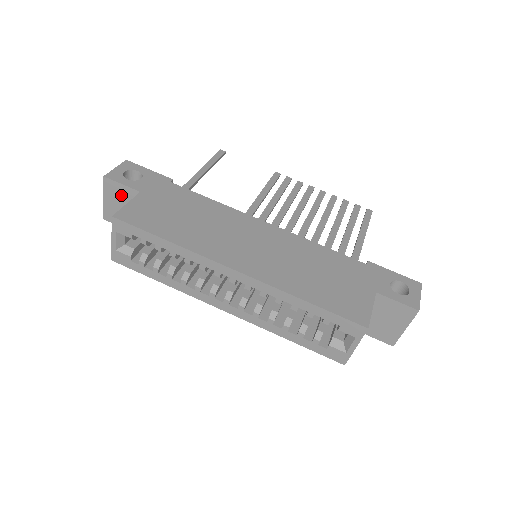
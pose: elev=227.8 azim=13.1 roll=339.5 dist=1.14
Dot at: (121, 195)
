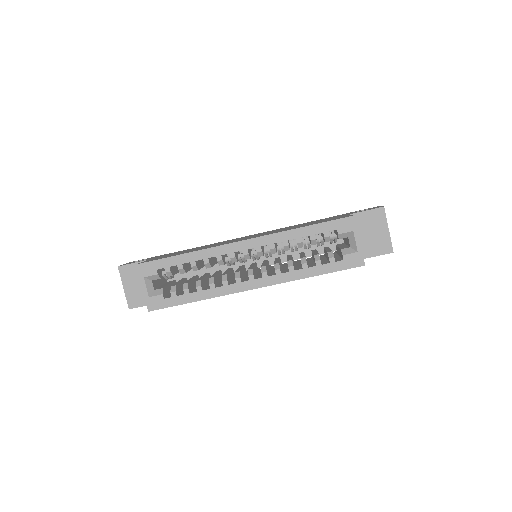
Dot at: (136, 274)
